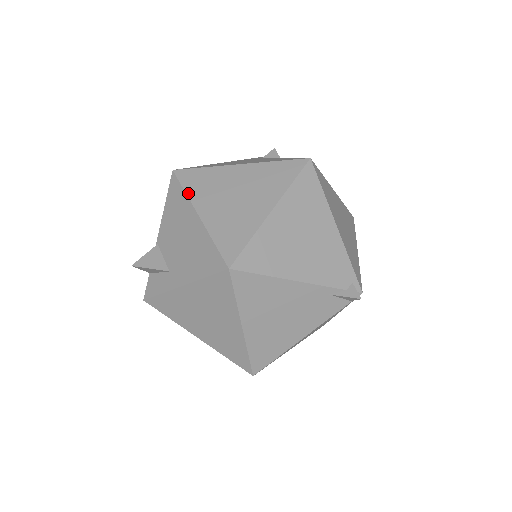
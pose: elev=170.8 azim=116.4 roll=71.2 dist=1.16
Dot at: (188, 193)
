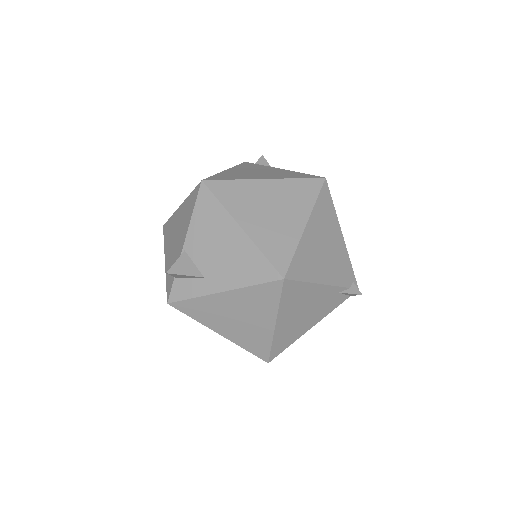
Dot at: (225, 205)
